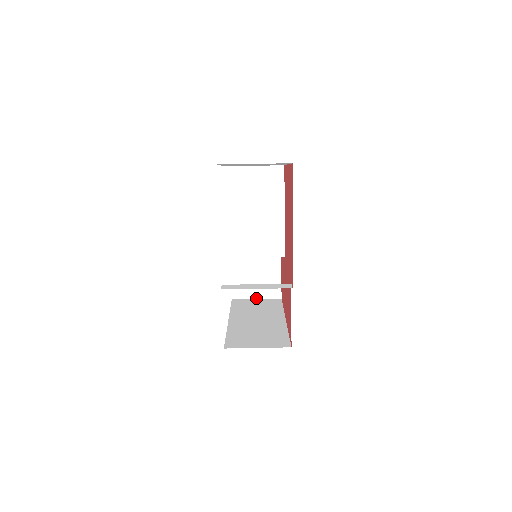
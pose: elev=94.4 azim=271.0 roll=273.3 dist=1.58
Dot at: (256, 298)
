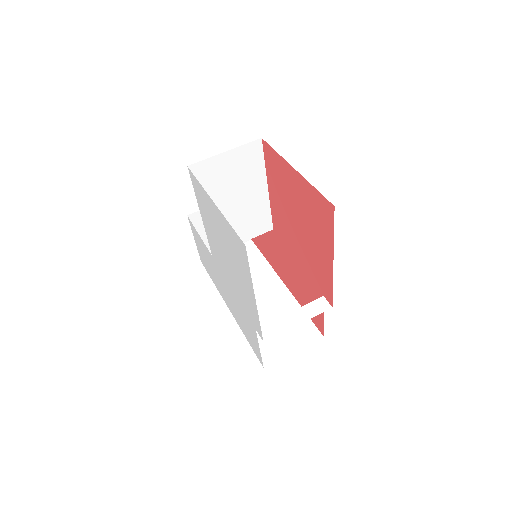
Dot at: occluded
